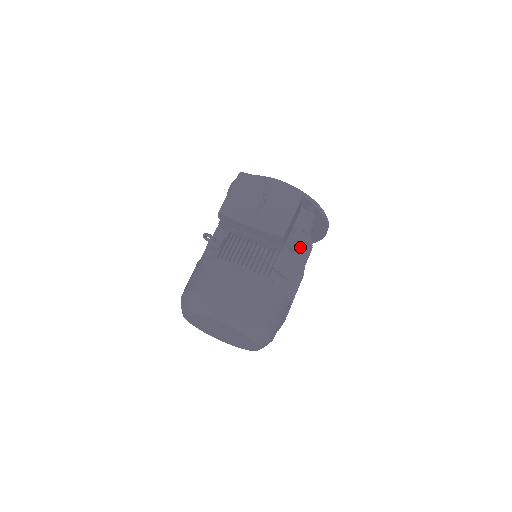
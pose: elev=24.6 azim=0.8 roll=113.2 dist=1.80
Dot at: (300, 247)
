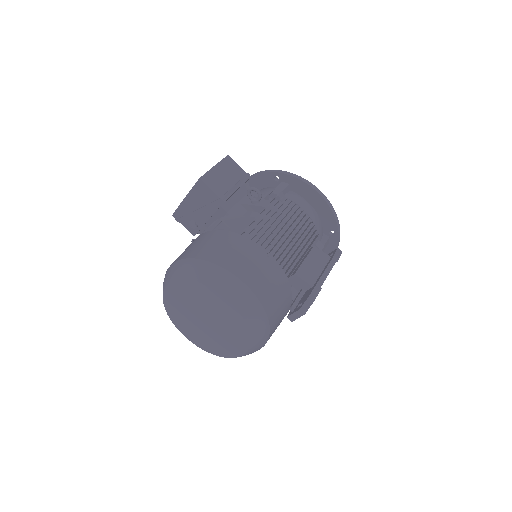
Dot at: (264, 203)
